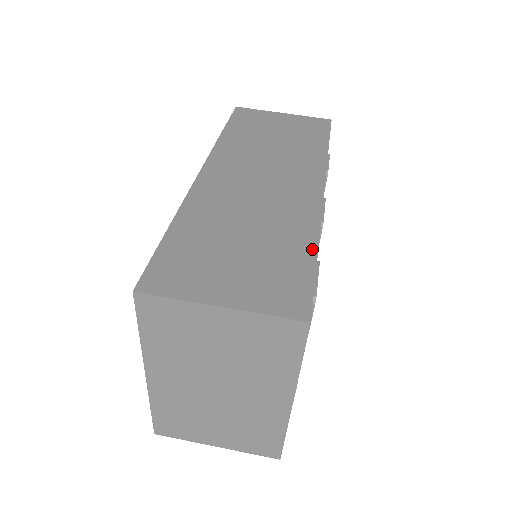
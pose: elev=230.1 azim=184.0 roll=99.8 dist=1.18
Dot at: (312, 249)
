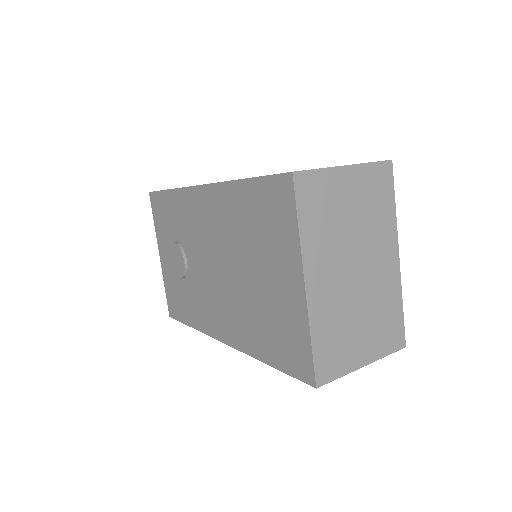
Dot at: occluded
